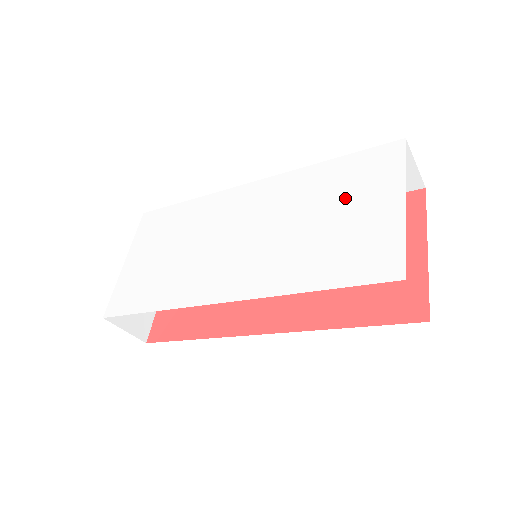
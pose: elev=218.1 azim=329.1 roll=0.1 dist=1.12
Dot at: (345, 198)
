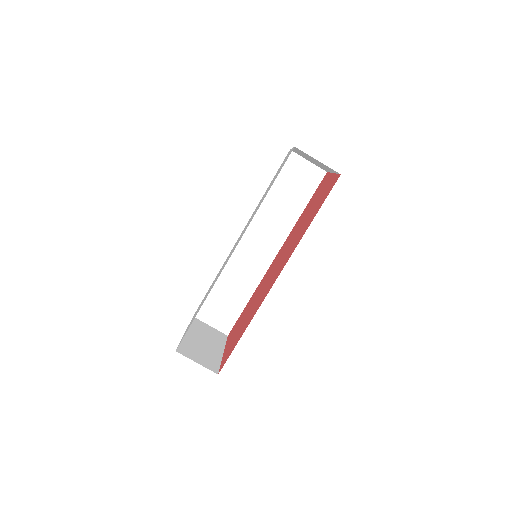
Dot at: occluded
